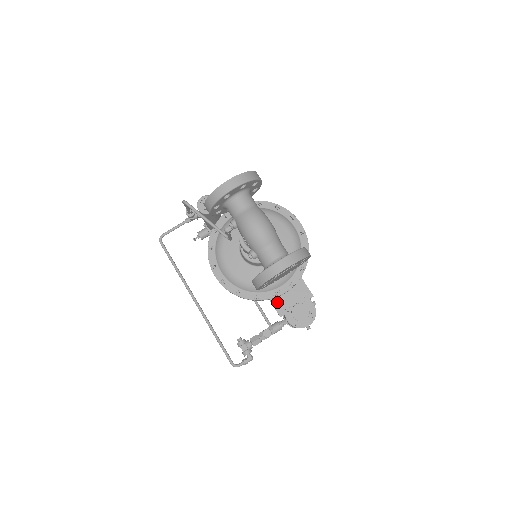
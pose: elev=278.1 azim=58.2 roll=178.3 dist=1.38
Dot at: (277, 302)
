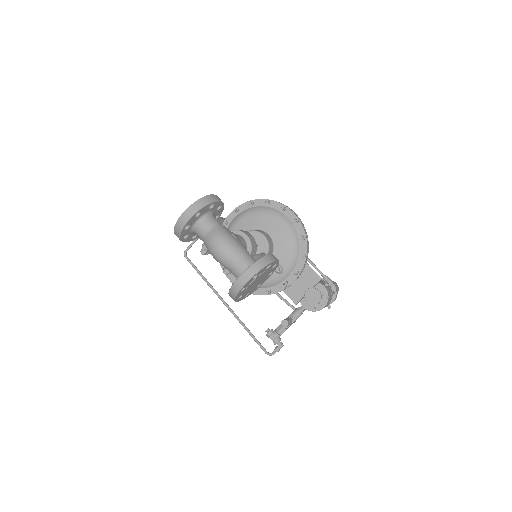
Dot at: (290, 291)
